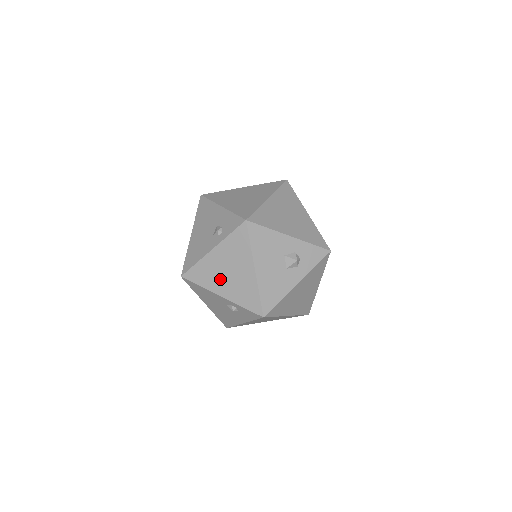
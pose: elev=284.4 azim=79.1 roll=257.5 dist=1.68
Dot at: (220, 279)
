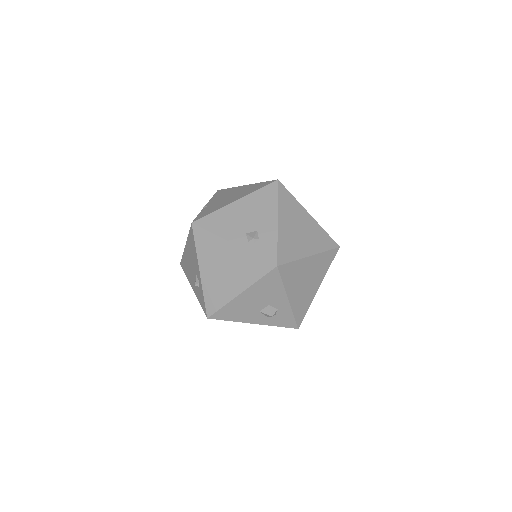
Dot at: (213, 264)
